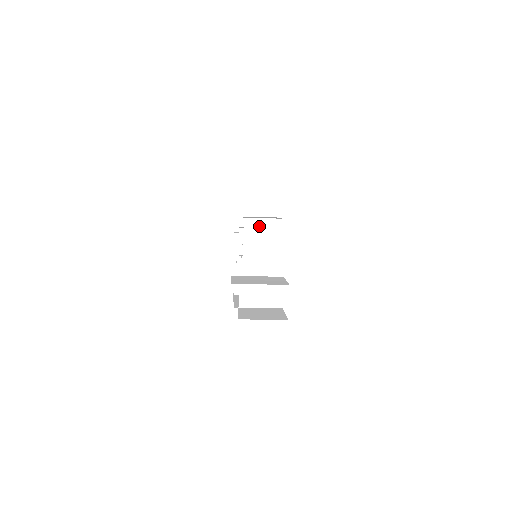
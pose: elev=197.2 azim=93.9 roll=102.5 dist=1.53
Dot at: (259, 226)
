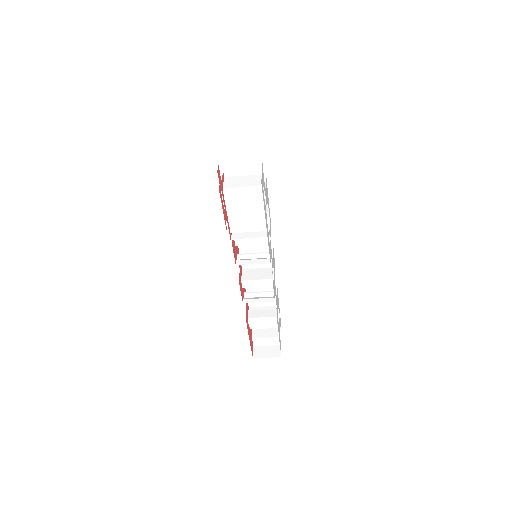
Dot at: occluded
